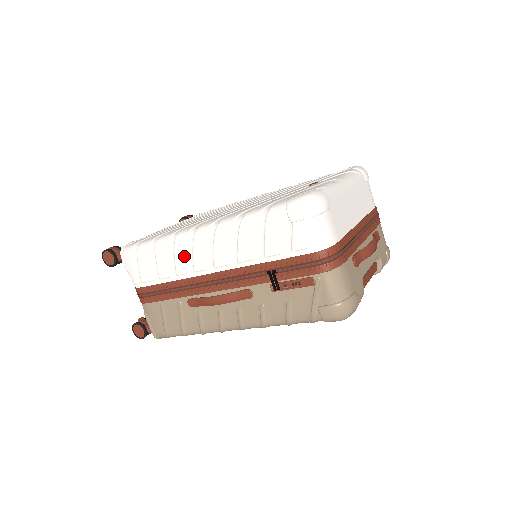
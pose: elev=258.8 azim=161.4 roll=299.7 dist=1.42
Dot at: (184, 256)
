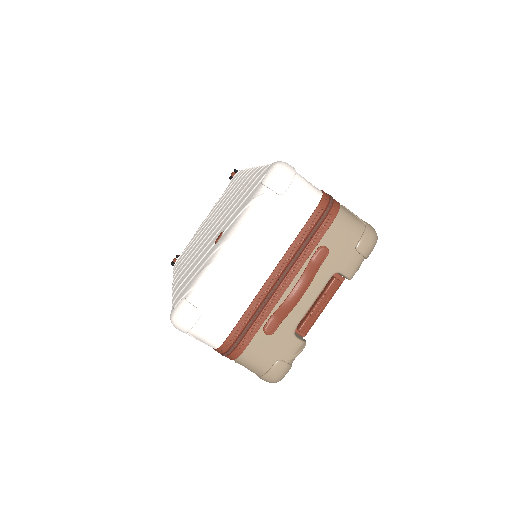
Dot at: occluded
